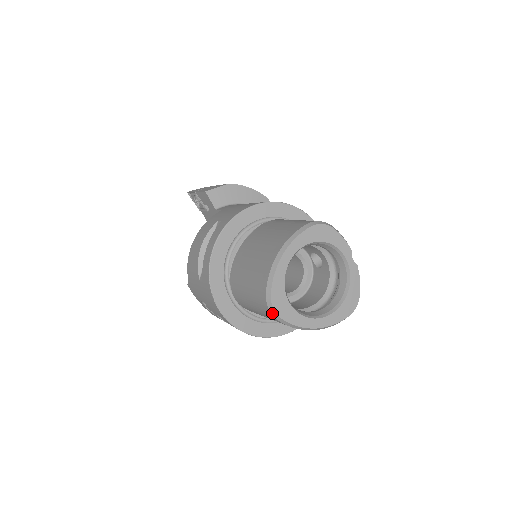
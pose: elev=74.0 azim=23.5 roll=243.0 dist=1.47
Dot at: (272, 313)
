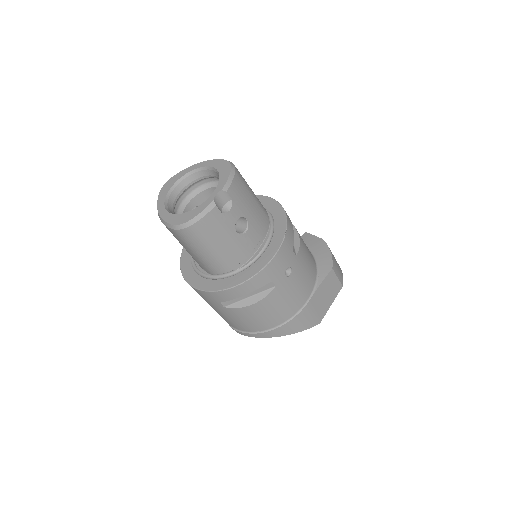
Dot at: occluded
